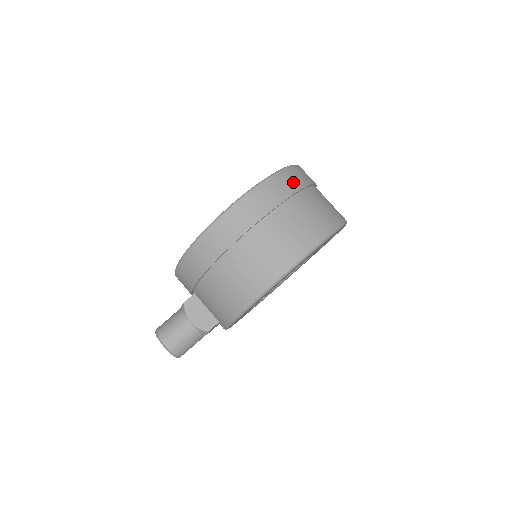
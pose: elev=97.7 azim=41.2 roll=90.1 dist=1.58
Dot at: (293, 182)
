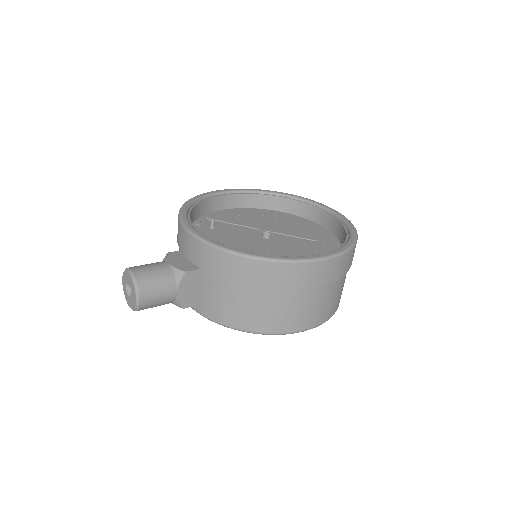
Dot at: occluded
